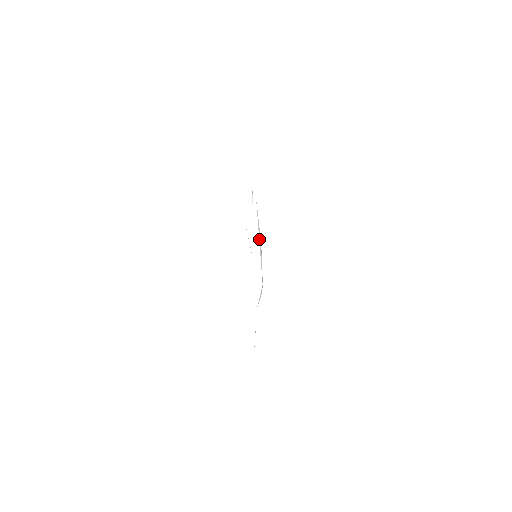
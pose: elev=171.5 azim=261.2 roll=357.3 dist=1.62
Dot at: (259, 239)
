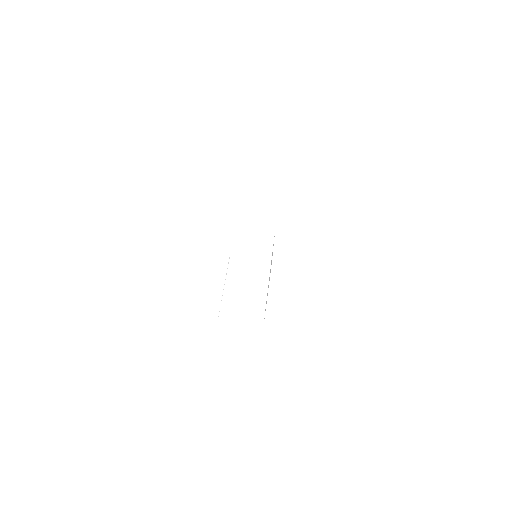
Dot at: (270, 271)
